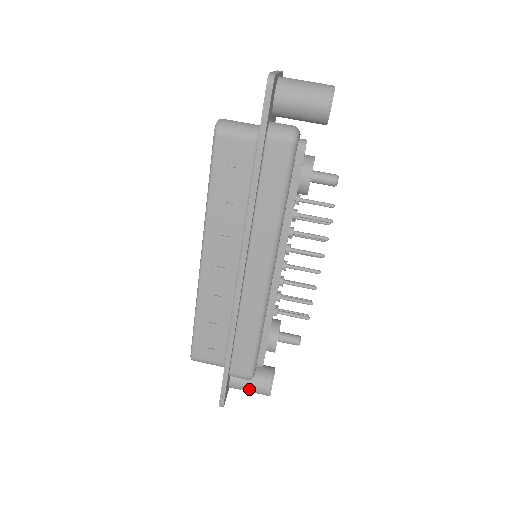
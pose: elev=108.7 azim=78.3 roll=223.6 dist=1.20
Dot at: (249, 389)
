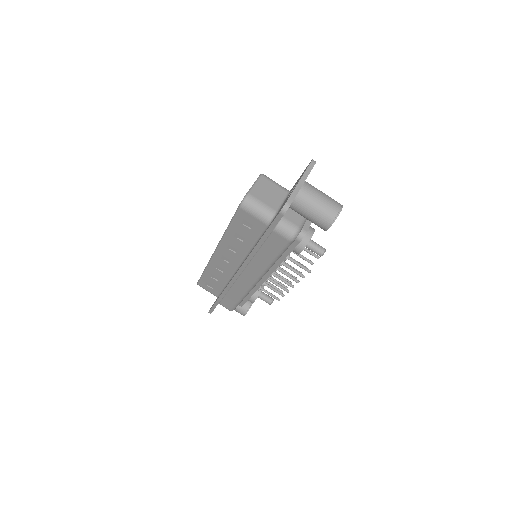
Dot at: occluded
